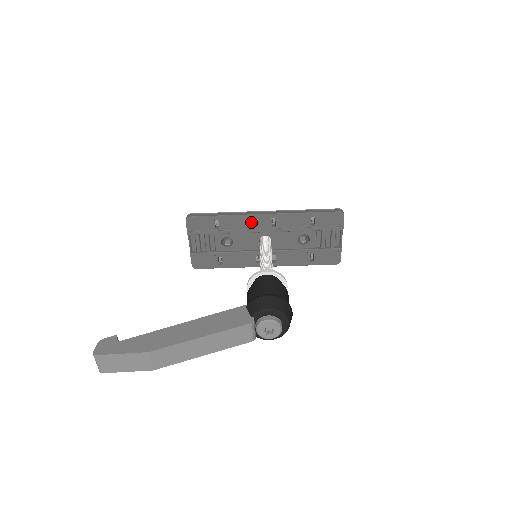
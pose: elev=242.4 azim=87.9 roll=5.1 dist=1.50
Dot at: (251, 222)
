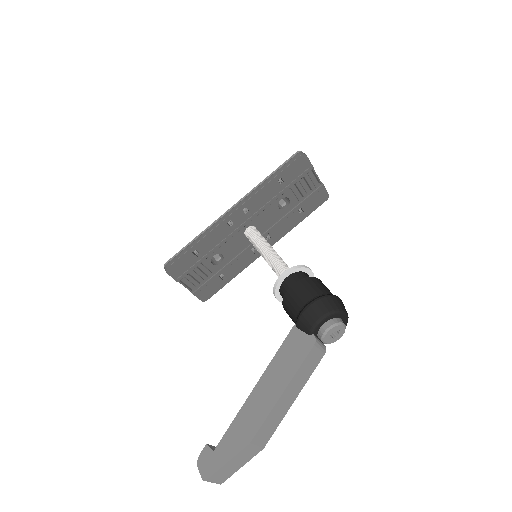
Dot at: (226, 228)
